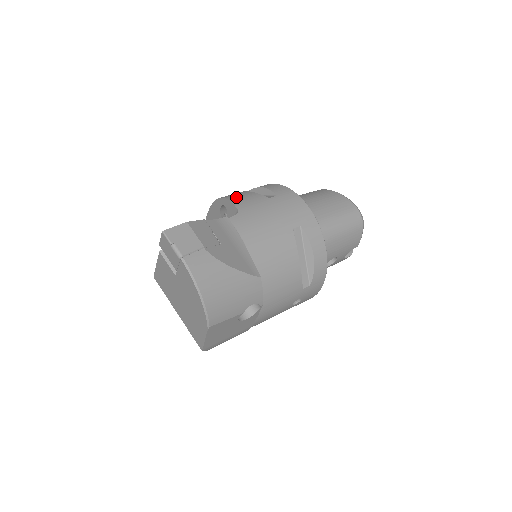
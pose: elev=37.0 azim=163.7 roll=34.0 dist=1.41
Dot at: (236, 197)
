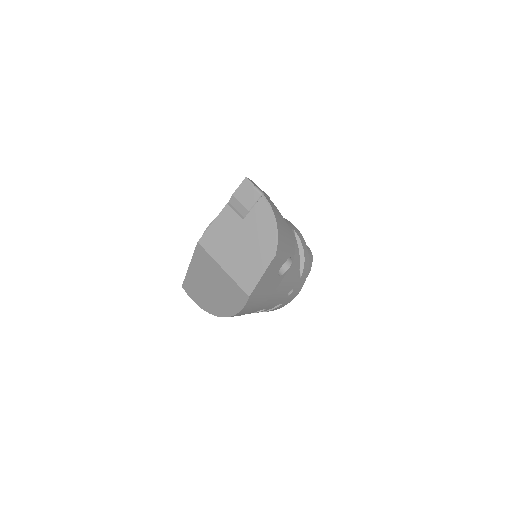
Dot at: occluded
